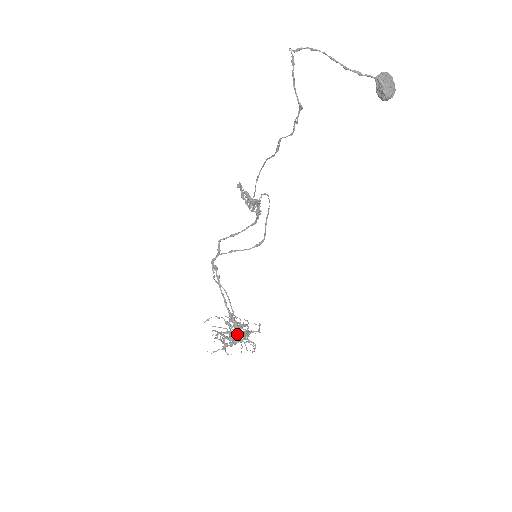
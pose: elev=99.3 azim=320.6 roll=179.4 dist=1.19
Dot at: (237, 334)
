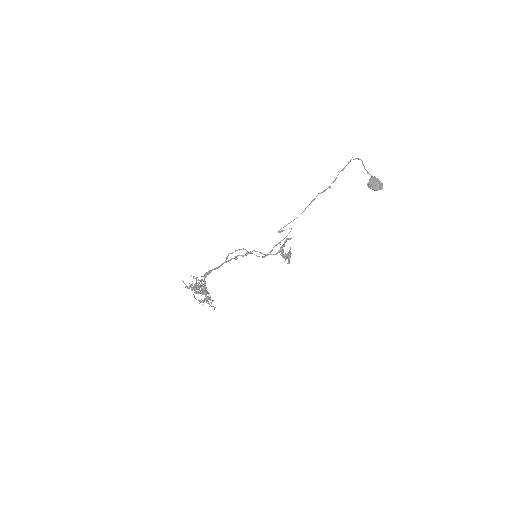
Dot at: occluded
